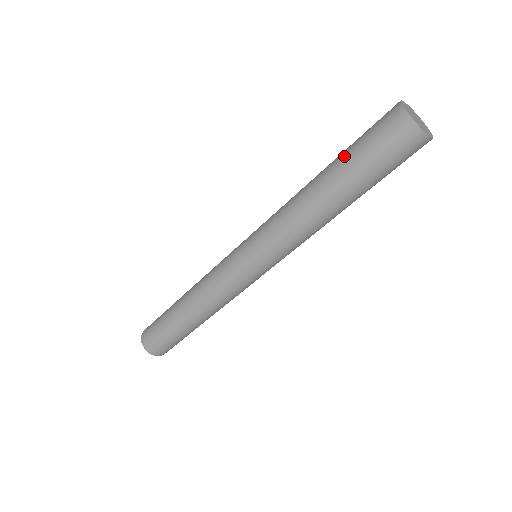
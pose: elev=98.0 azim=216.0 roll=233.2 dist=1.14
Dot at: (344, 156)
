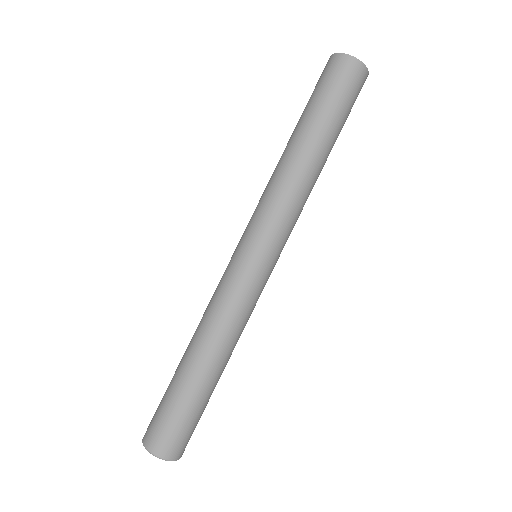
Dot at: (304, 112)
